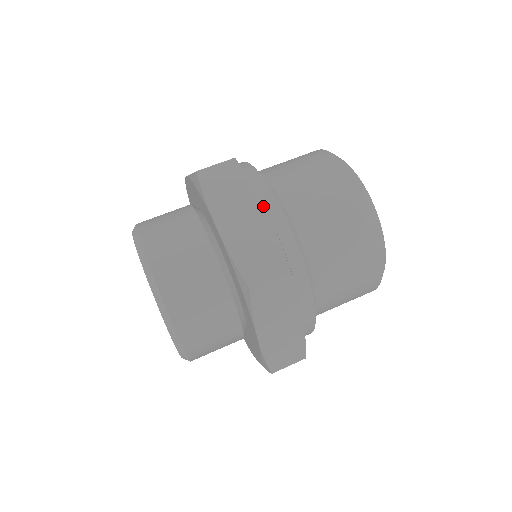
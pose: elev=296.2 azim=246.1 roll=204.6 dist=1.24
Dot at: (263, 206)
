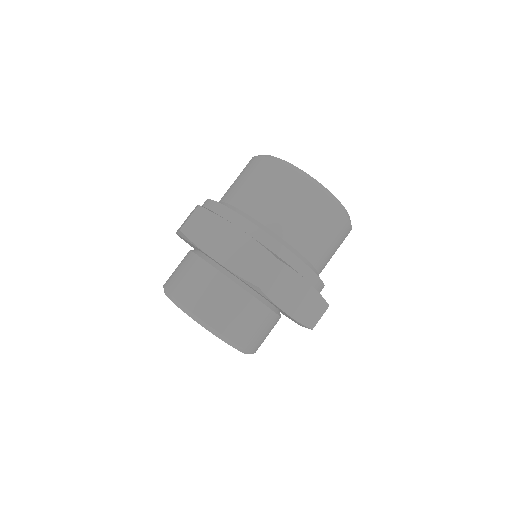
Dot at: (235, 227)
